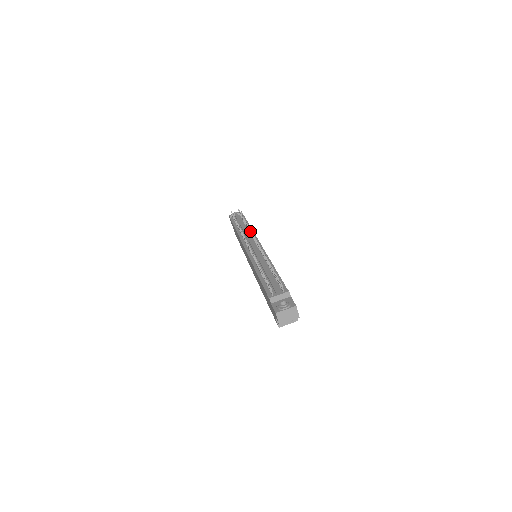
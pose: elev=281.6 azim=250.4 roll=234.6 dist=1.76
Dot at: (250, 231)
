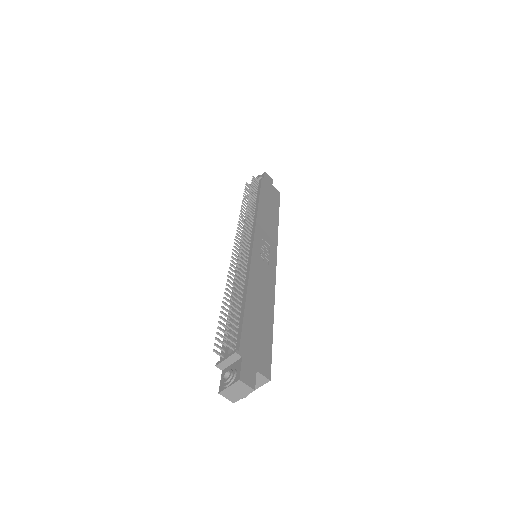
Dot at: occluded
